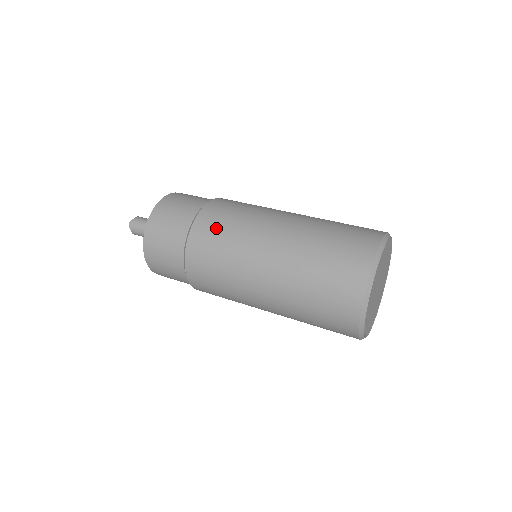
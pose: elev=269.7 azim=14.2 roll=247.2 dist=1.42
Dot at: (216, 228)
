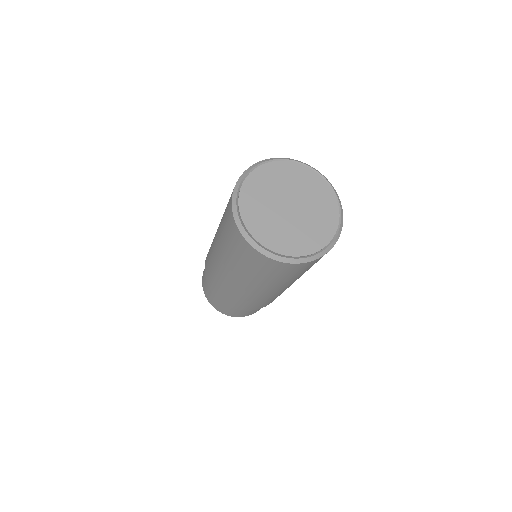
Dot at: occluded
